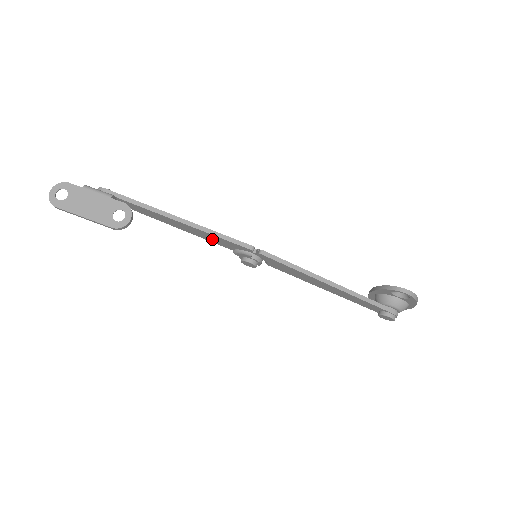
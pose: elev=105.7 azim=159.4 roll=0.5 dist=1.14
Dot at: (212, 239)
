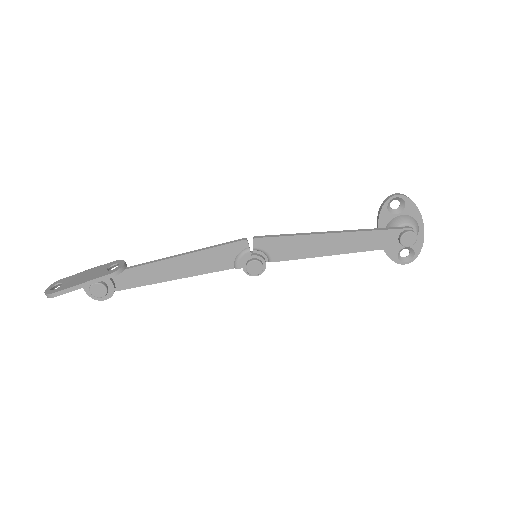
Dot at: (209, 264)
